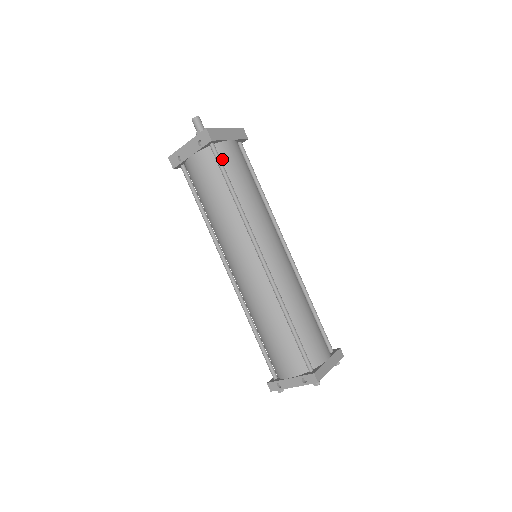
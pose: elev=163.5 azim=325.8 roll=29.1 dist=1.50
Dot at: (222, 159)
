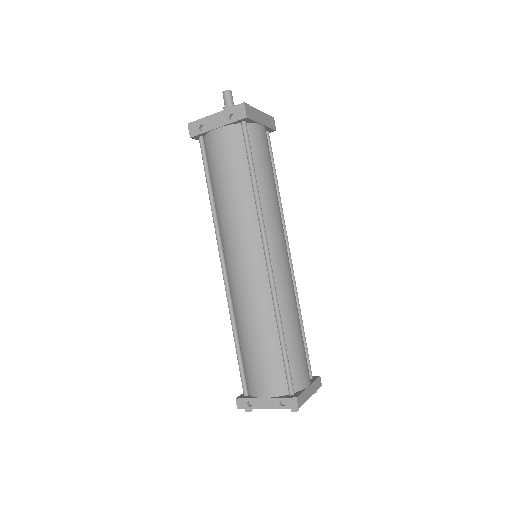
Dot at: (250, 141)
